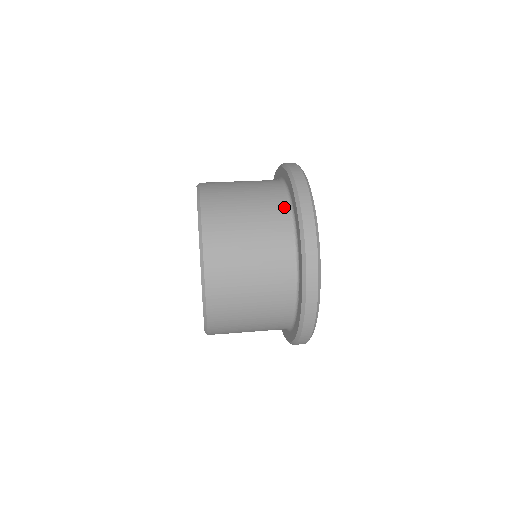
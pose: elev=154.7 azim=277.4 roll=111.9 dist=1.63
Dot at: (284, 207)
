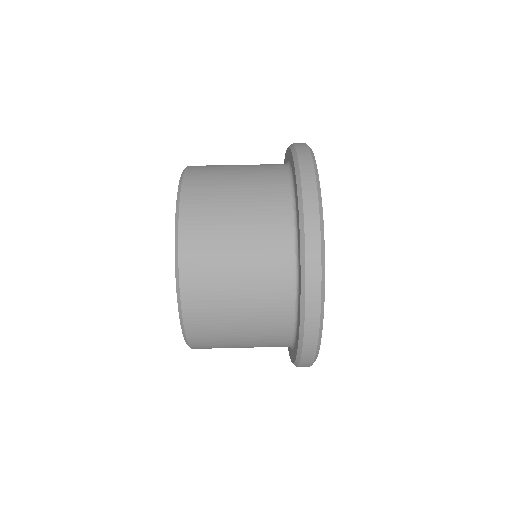
Dot at: (287, 254)
